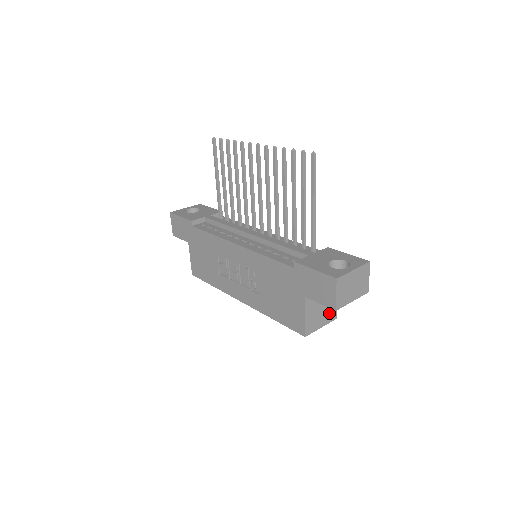
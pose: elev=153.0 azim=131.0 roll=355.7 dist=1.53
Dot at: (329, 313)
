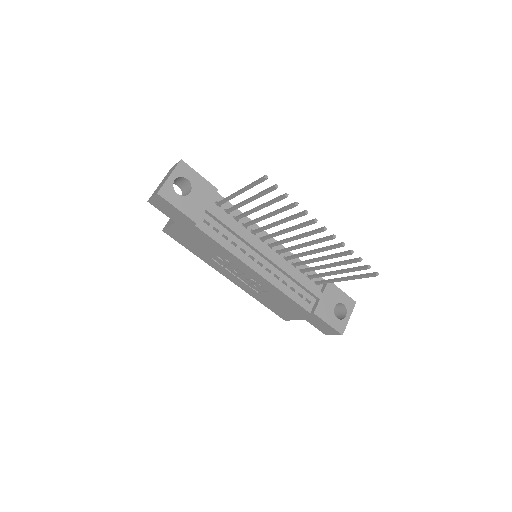
Dot at: occluded
